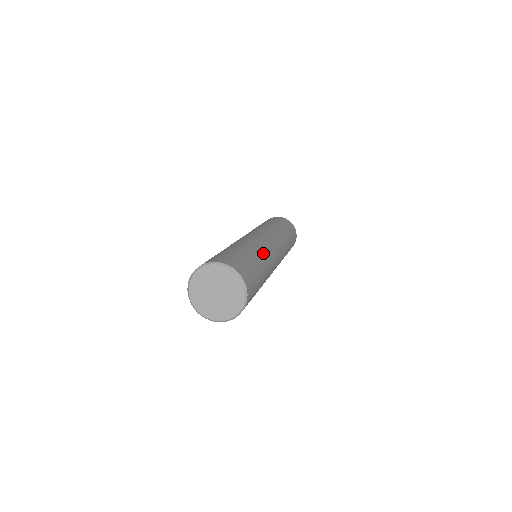
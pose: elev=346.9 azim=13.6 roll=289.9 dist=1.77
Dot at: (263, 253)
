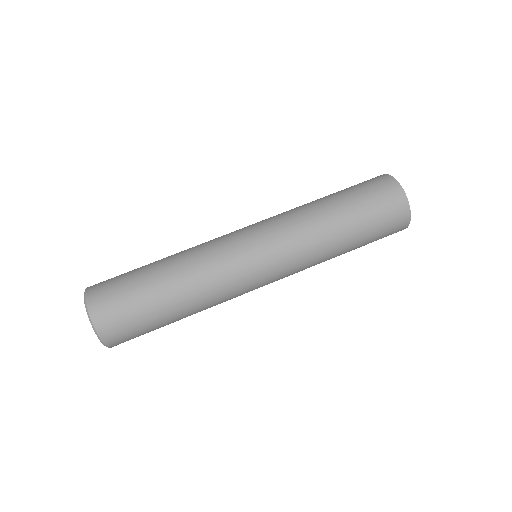
Dot at: (194, 276)
